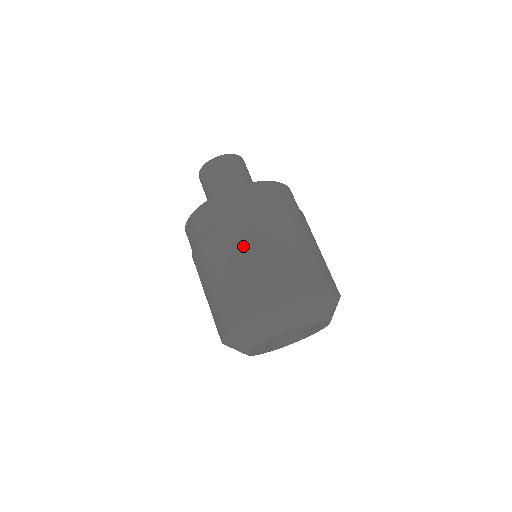
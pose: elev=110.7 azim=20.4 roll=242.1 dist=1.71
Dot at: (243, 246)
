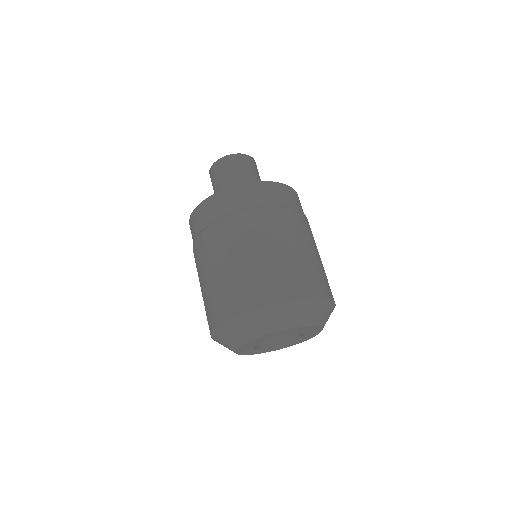
Dot at: (214, 255)
